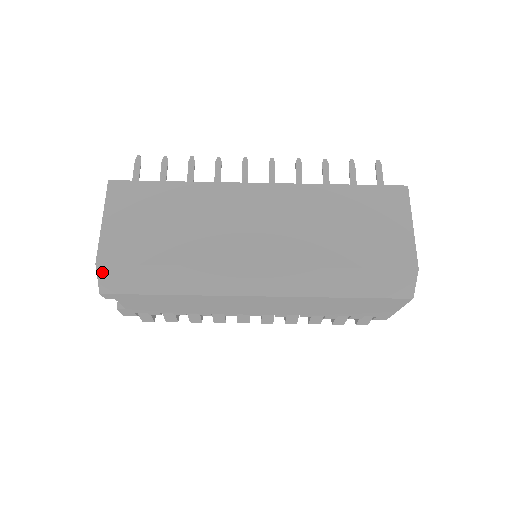
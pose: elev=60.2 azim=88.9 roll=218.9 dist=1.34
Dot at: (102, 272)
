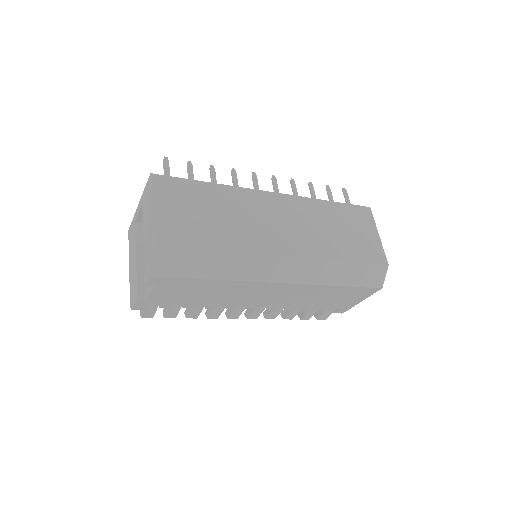
Dot at: (158, 254)
